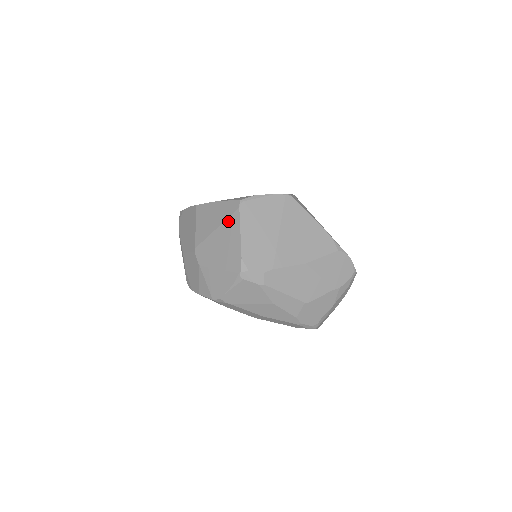
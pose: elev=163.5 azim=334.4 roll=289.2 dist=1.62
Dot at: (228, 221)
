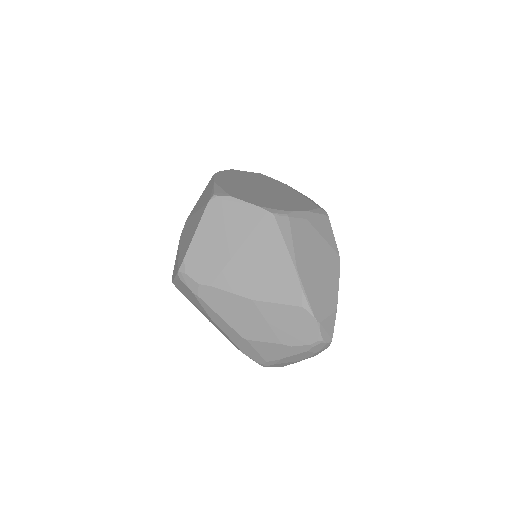
Dot at: (200, 211)
